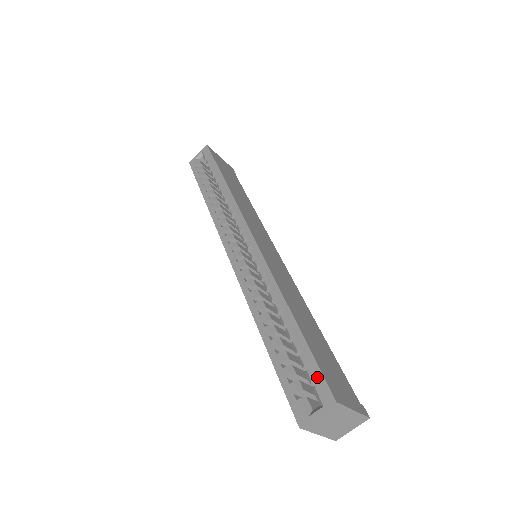
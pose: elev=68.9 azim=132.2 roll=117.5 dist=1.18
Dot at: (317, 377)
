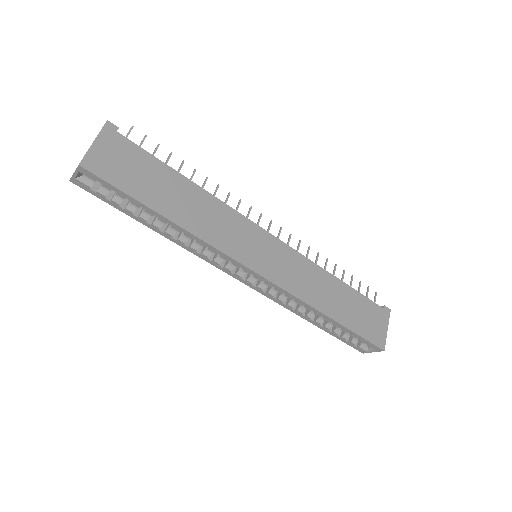
Dot at: (368, 343)
